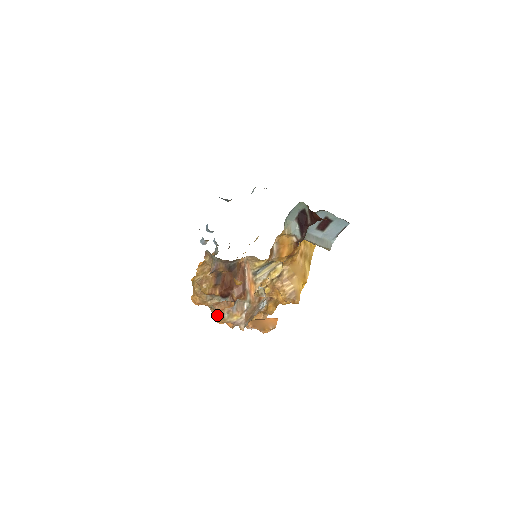
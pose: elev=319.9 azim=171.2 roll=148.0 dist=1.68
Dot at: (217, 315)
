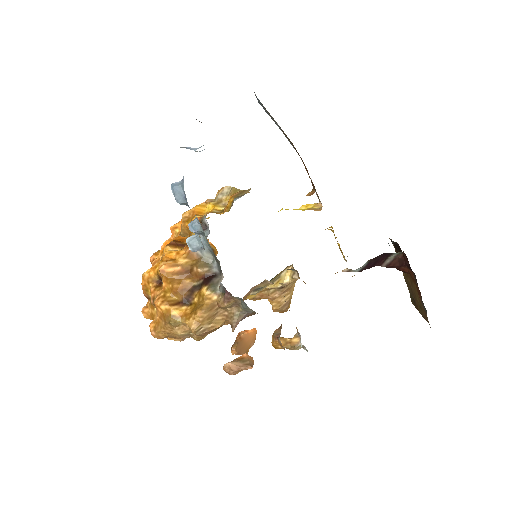
Dot at: occluded
